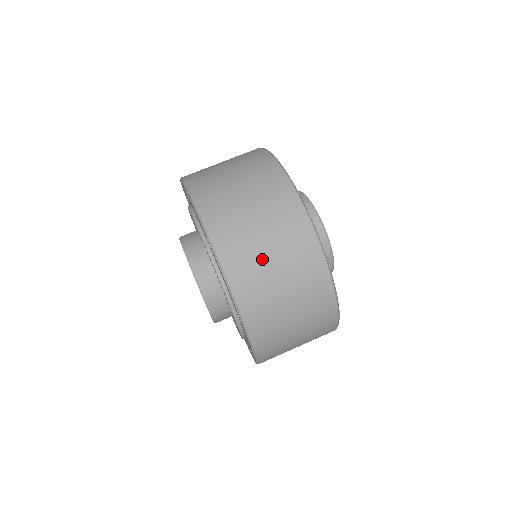
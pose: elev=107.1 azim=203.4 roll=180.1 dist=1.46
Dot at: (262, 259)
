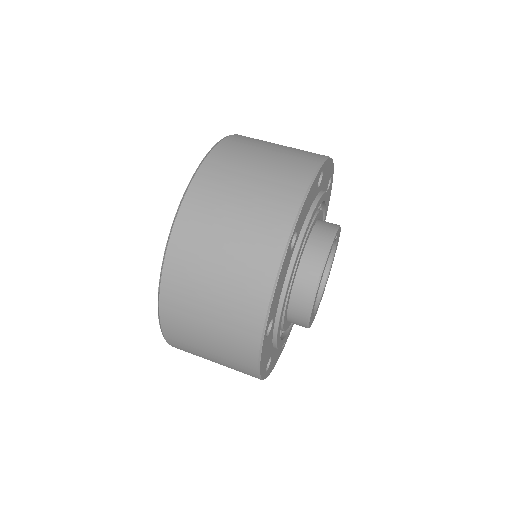
Dot at: (248, 165)
